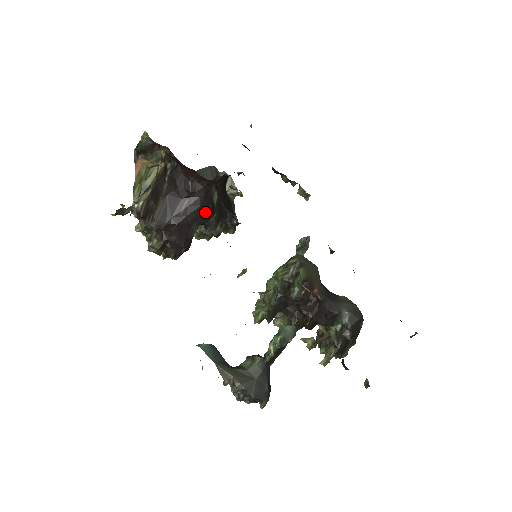
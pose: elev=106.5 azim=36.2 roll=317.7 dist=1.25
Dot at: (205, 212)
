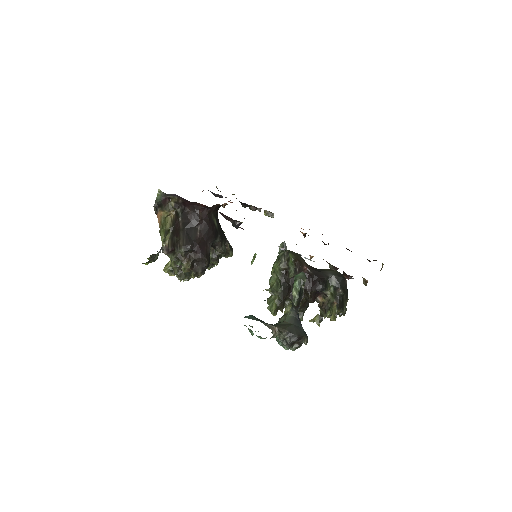
Dot at: (213, 232)
